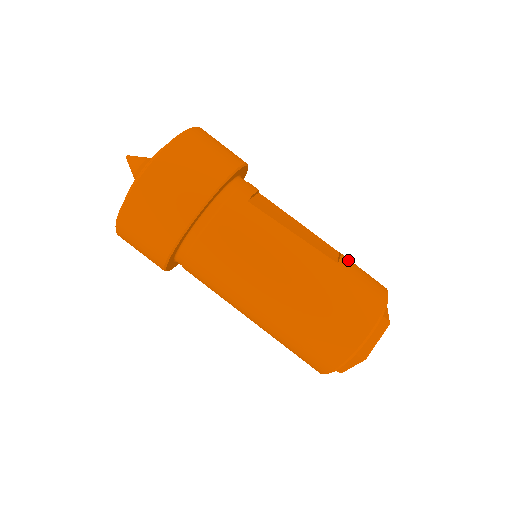
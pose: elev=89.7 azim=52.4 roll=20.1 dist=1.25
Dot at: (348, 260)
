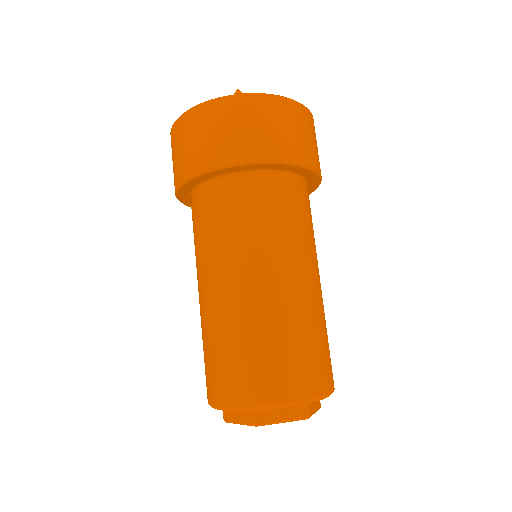
Dot at: occluded
